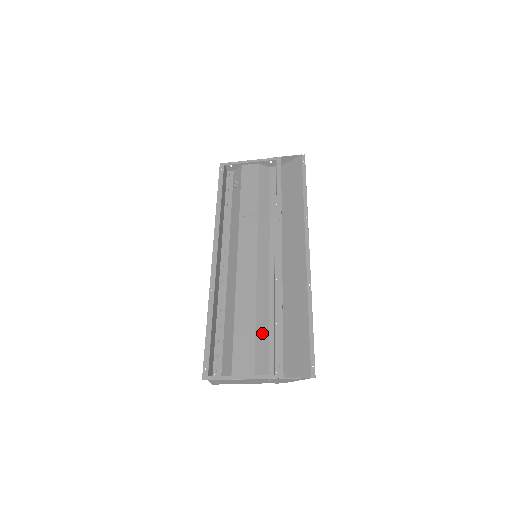
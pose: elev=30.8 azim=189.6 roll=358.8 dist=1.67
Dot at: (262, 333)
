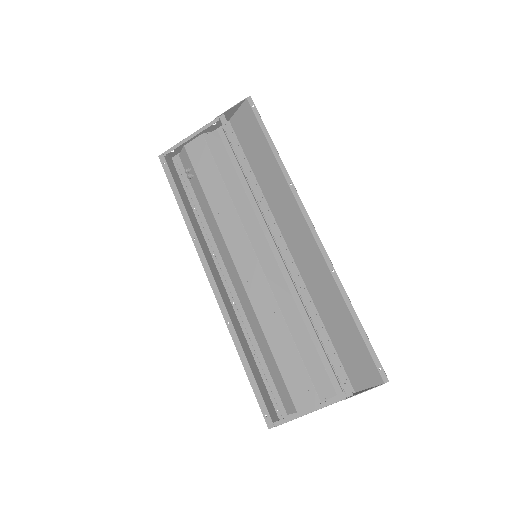
Dot at: (306, 348)
